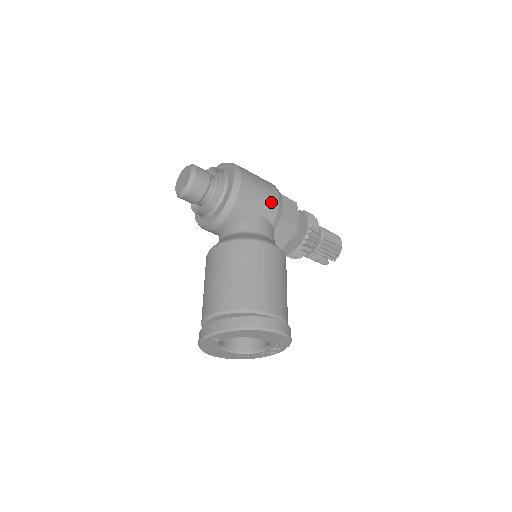
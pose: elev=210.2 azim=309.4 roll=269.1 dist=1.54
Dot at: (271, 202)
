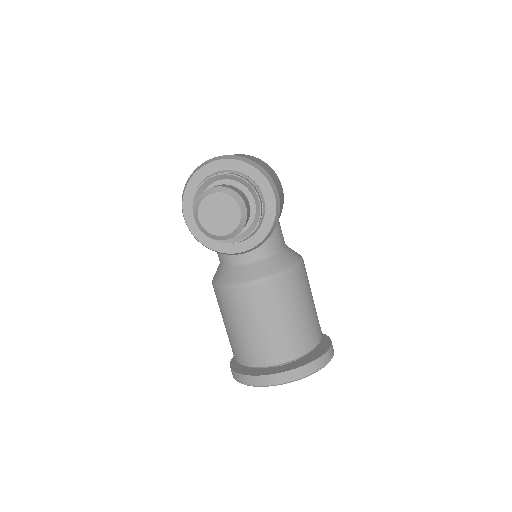
Dot at: (283, 199)
